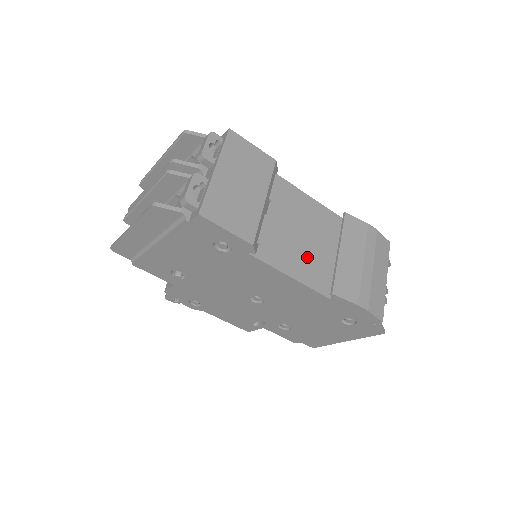
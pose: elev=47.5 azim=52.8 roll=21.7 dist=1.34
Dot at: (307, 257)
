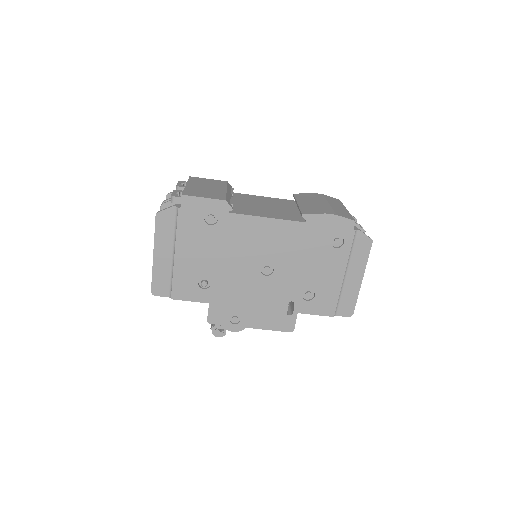
Dot at: (276, 212)
